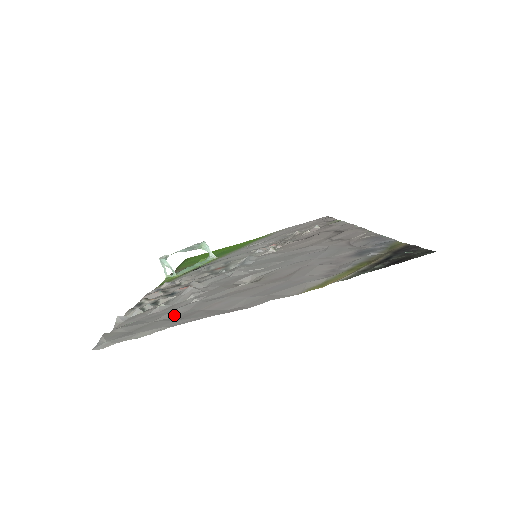
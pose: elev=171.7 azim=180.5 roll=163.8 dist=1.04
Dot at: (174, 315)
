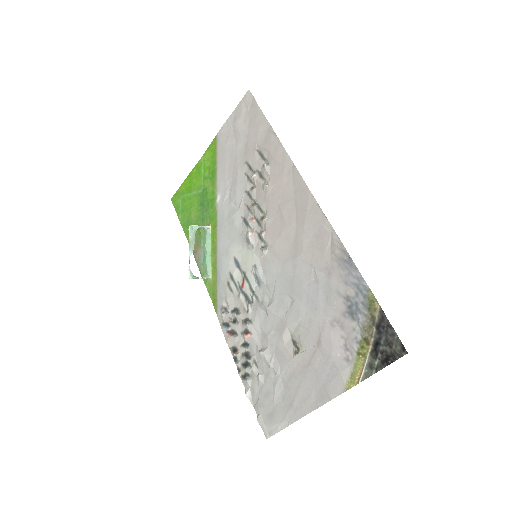
Dot at: (280, 398)
